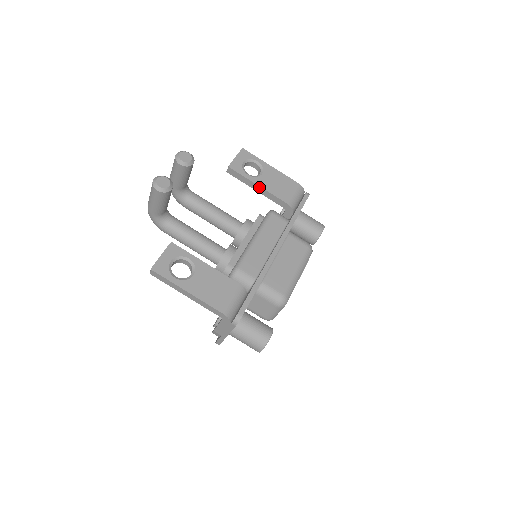
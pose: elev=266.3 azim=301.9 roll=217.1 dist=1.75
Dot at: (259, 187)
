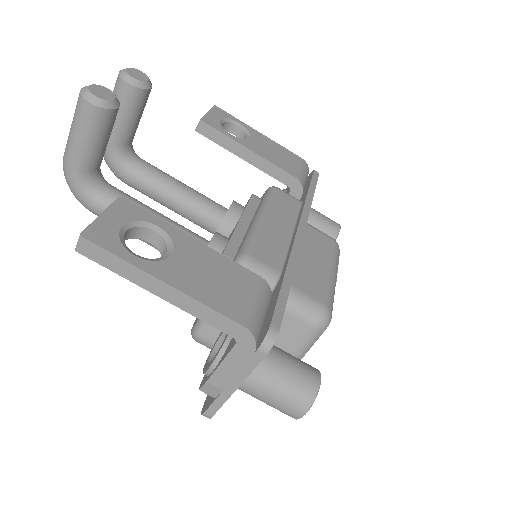
Dot at: (250, 152)
